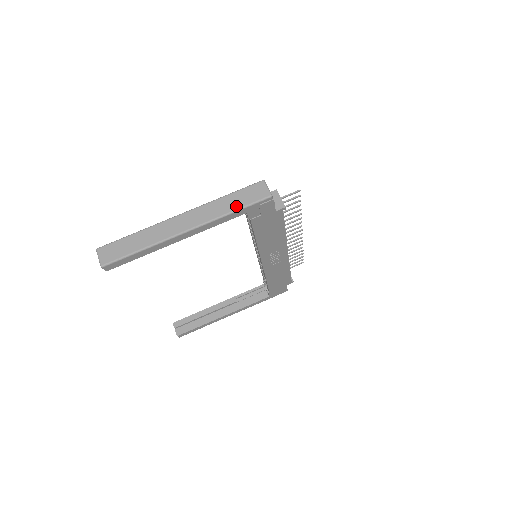
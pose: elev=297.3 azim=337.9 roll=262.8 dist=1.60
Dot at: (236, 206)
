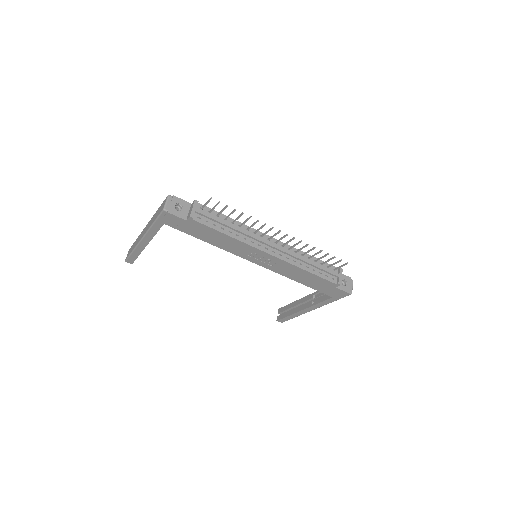
Dot at: (154, 219)
